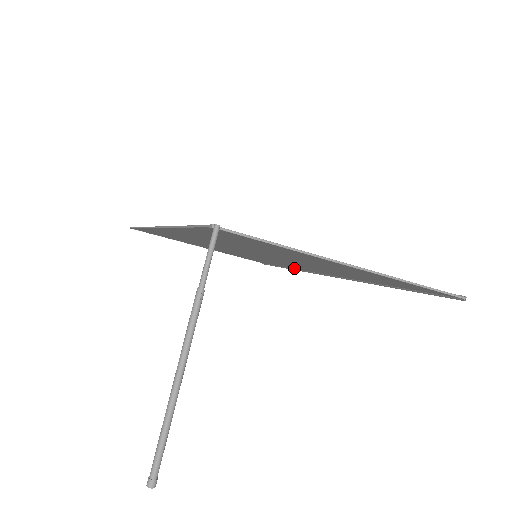
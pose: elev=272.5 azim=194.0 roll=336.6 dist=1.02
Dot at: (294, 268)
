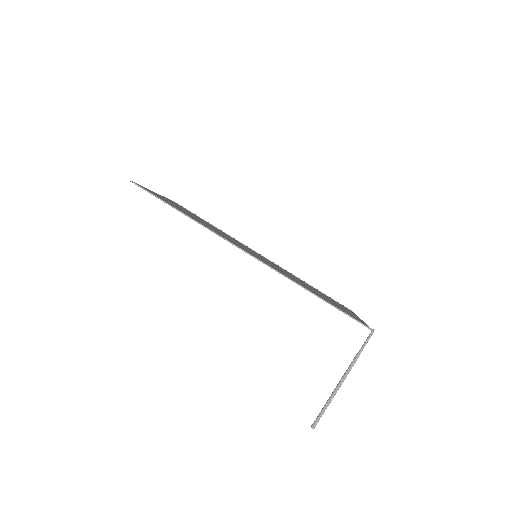
Dot at: occluded
